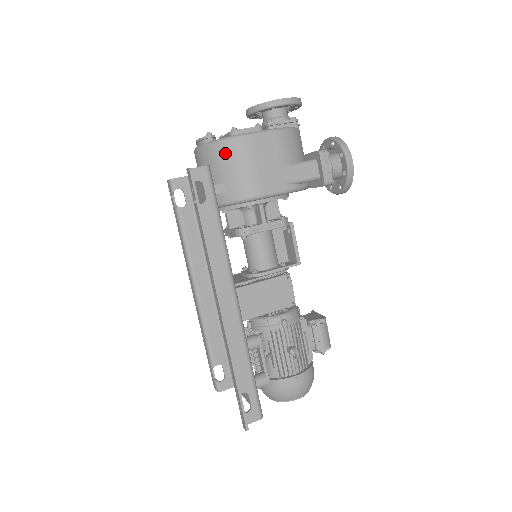
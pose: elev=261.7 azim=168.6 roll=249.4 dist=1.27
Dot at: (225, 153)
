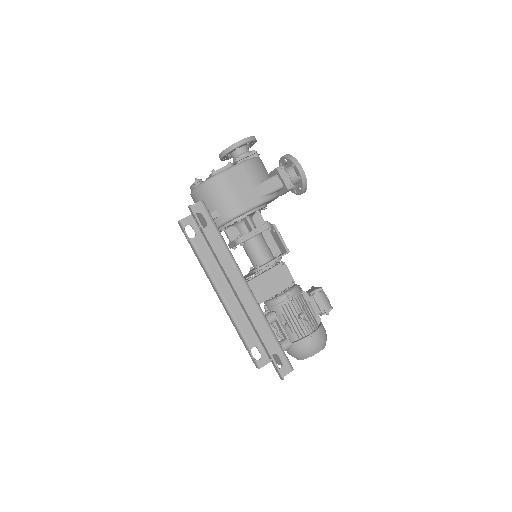
Dot at: (211, 189)
